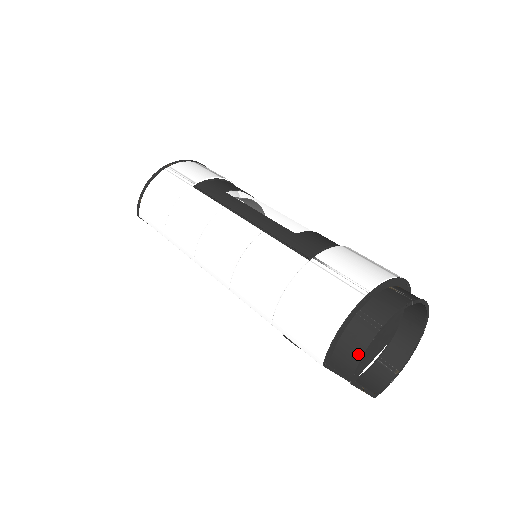
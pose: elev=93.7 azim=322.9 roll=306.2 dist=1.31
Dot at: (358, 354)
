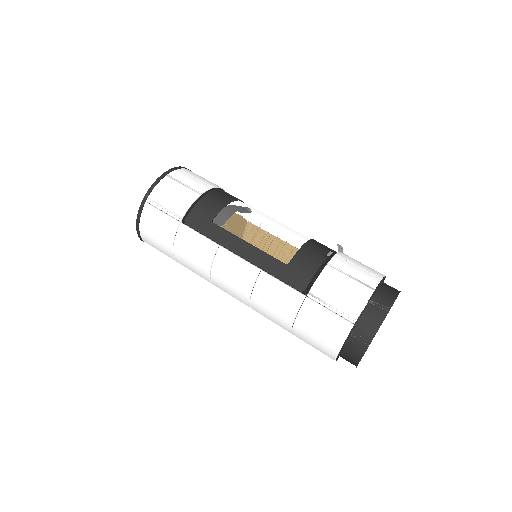
Dot at: (358, 358)
